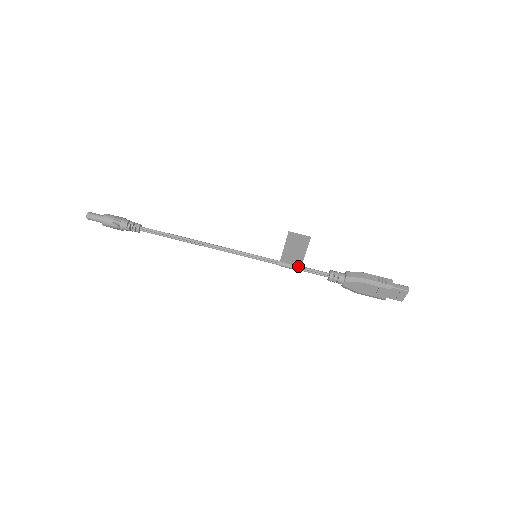
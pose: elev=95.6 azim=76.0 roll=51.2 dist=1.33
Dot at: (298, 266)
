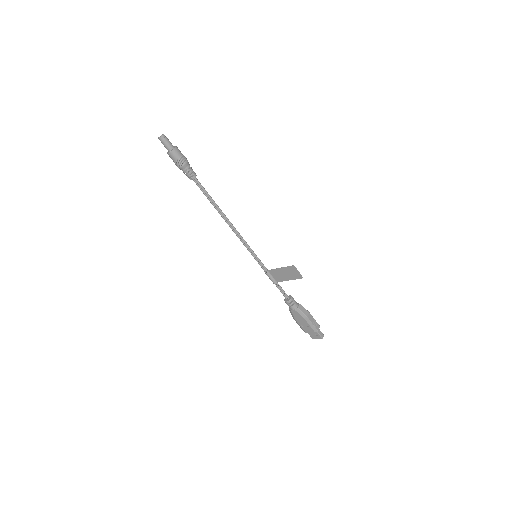
Dot at: (276, 281)
